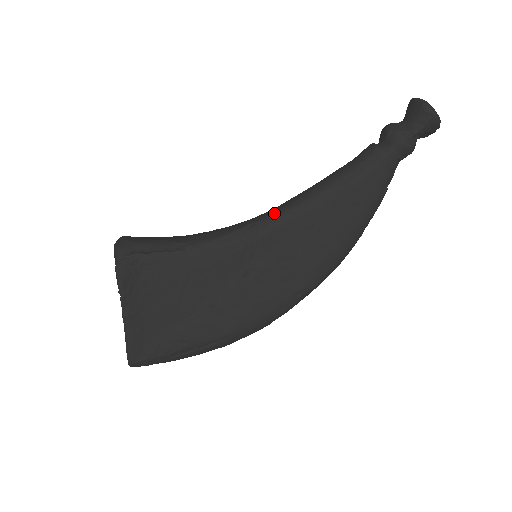
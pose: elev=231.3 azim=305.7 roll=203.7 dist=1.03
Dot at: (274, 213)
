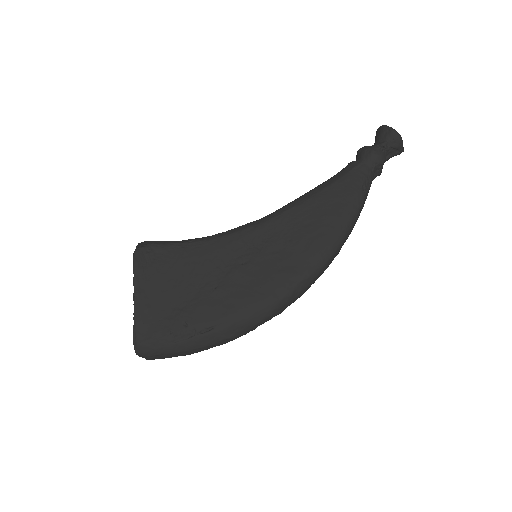
Dot at: (267, 215)
